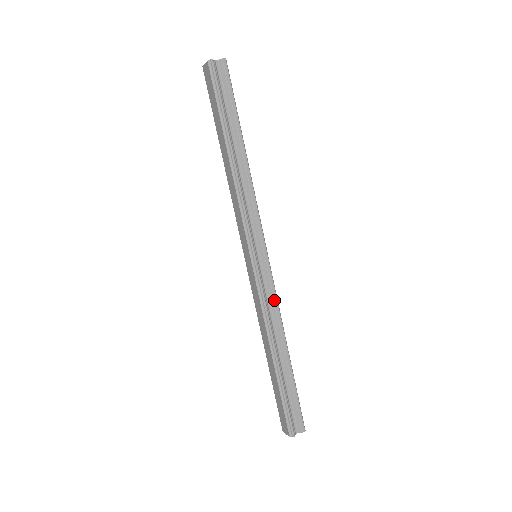
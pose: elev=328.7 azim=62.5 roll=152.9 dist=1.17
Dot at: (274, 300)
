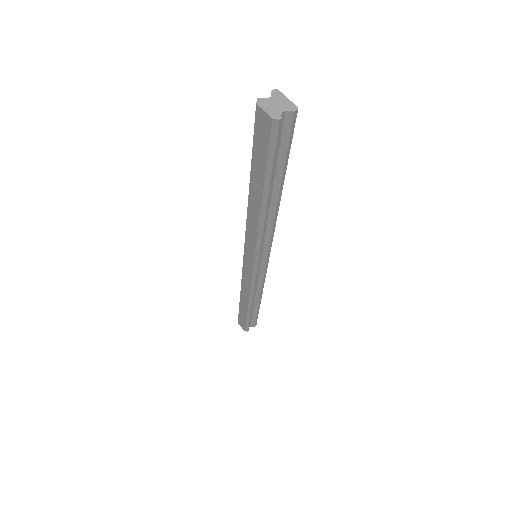
Dot at: (263, 281)
